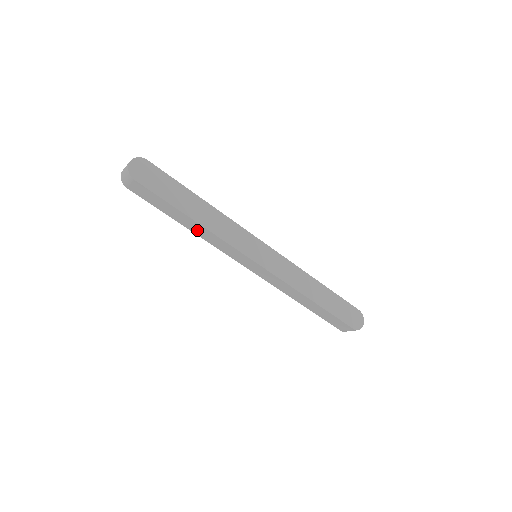
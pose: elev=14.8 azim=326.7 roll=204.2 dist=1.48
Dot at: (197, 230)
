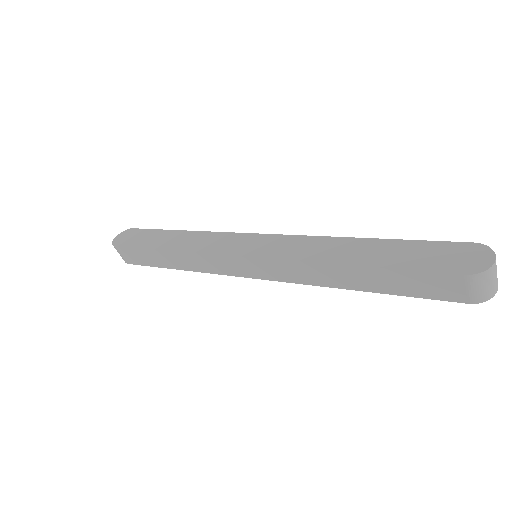
Dot at: (181, 263)
